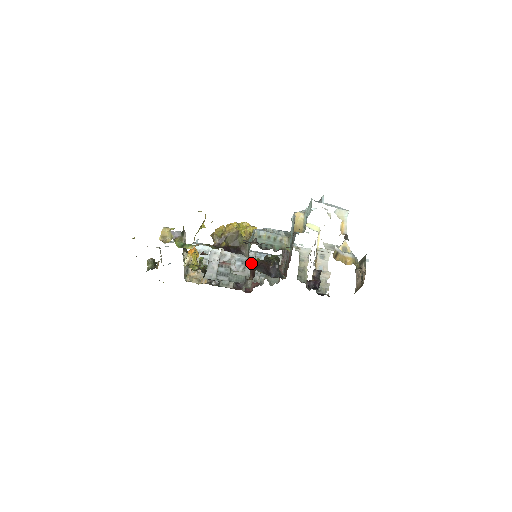
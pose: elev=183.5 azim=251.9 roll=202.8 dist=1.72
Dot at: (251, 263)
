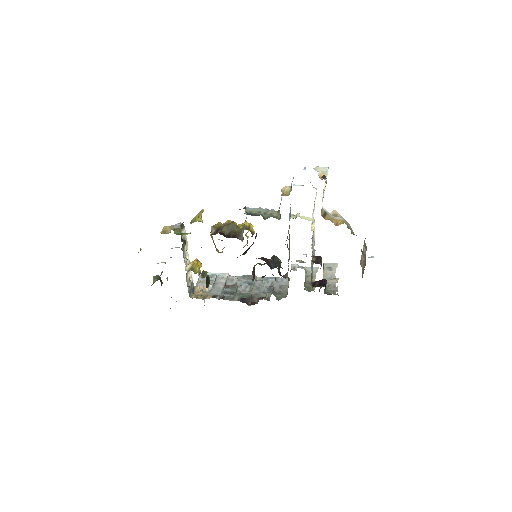
Dot at: (258, 285)
